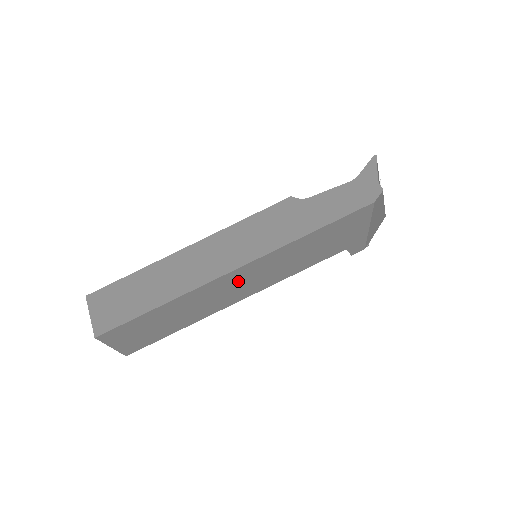
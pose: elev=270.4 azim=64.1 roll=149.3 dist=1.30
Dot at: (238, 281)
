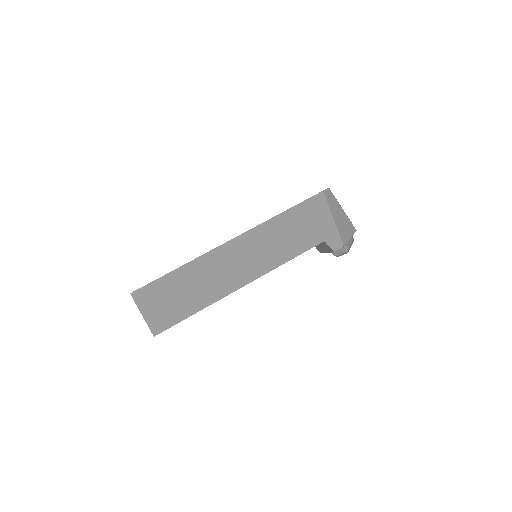
Dot at: (238, 255)
